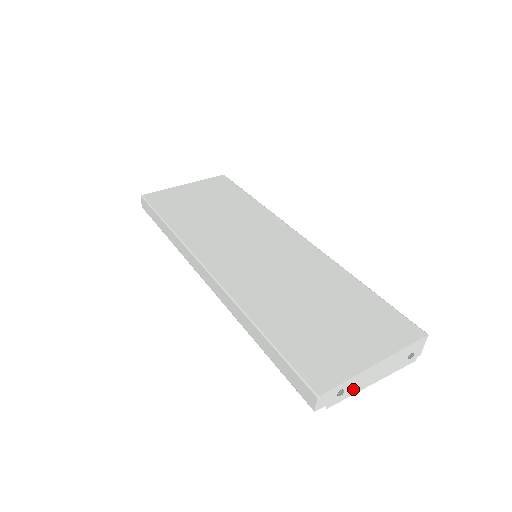
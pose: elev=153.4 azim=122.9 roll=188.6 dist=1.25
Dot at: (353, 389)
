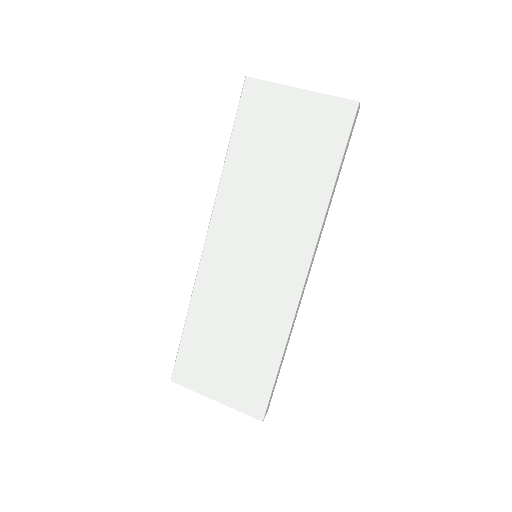
Dot at: occluded
